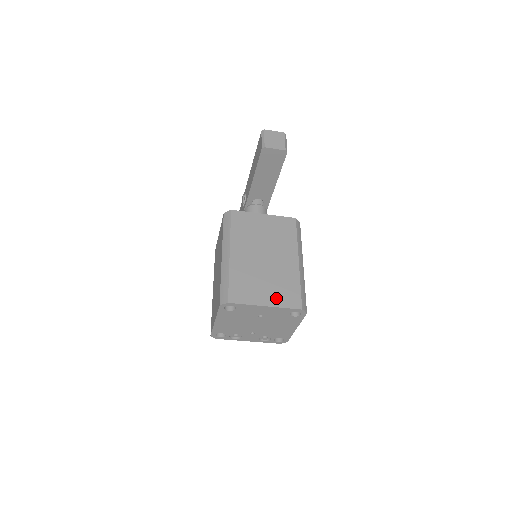
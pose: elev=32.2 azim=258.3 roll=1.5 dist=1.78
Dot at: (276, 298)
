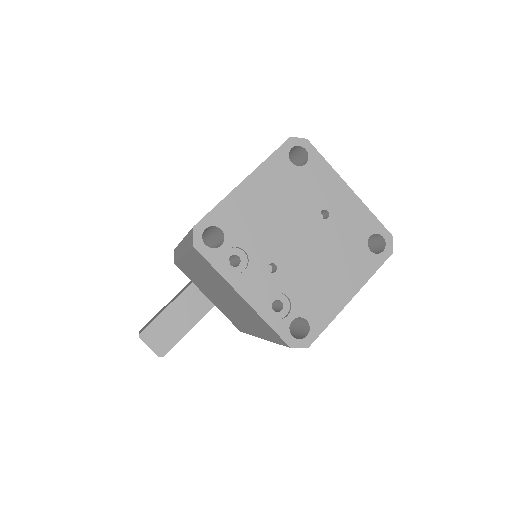
Dot at: occluded
